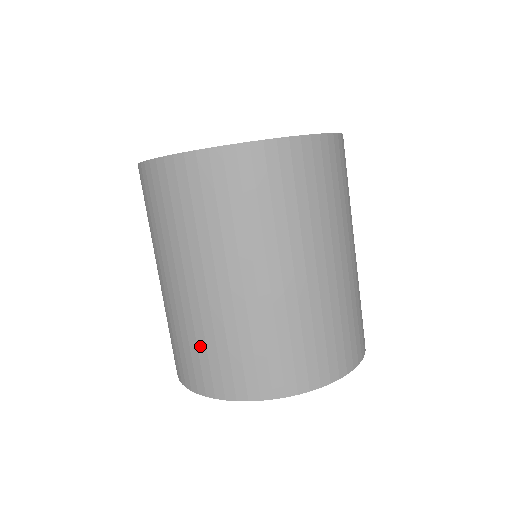
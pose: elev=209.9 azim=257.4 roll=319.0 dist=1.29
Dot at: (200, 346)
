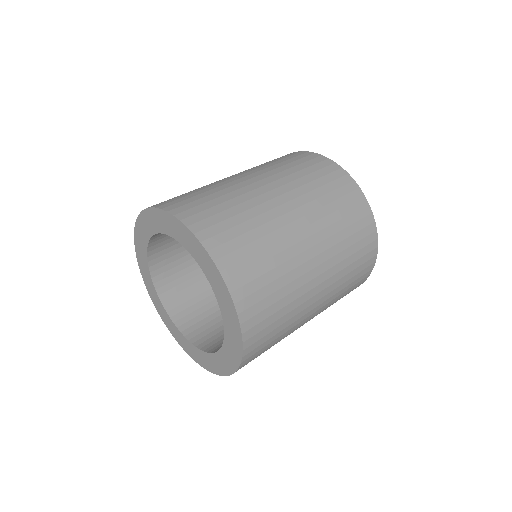
Dot at: occluded
